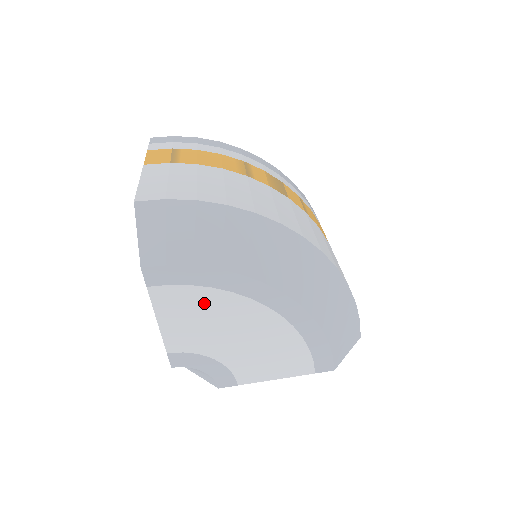
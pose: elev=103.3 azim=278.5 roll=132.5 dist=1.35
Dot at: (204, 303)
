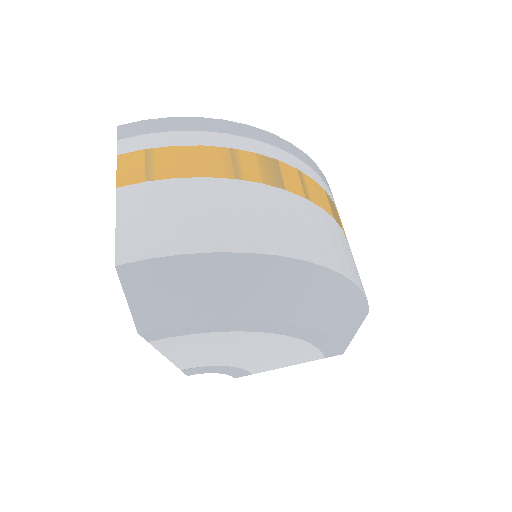
Dot at: (208, 341)
